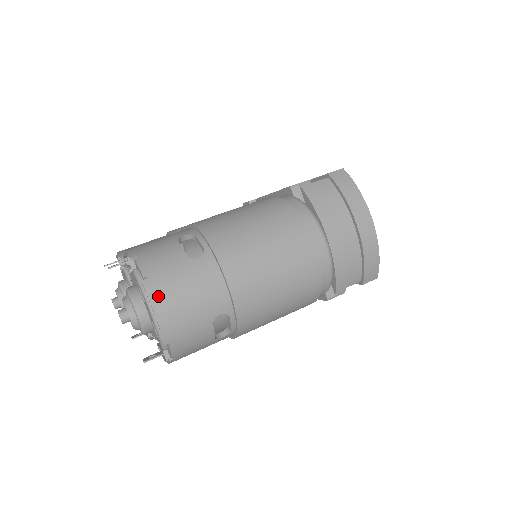
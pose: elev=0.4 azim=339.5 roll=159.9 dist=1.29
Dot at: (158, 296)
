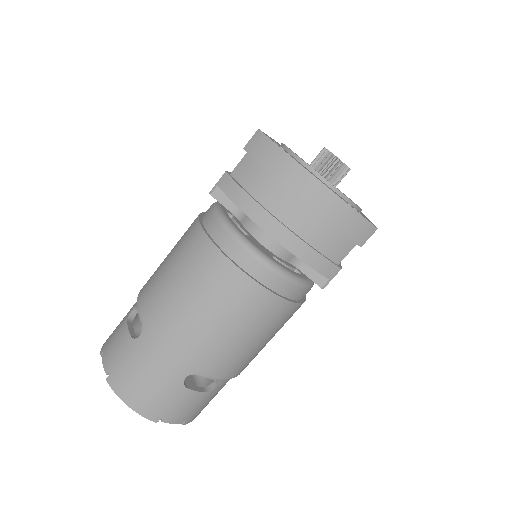
Dot at: (121, 389)
